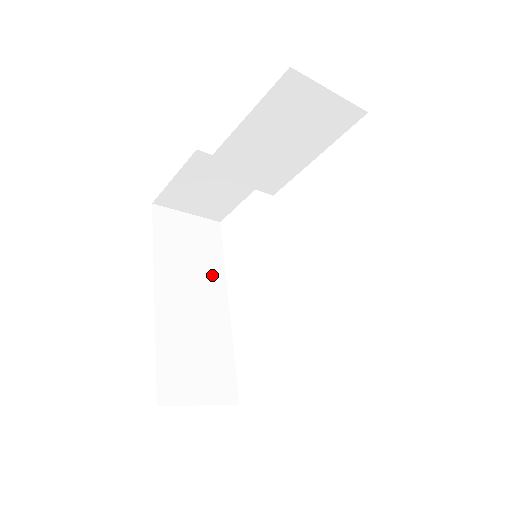
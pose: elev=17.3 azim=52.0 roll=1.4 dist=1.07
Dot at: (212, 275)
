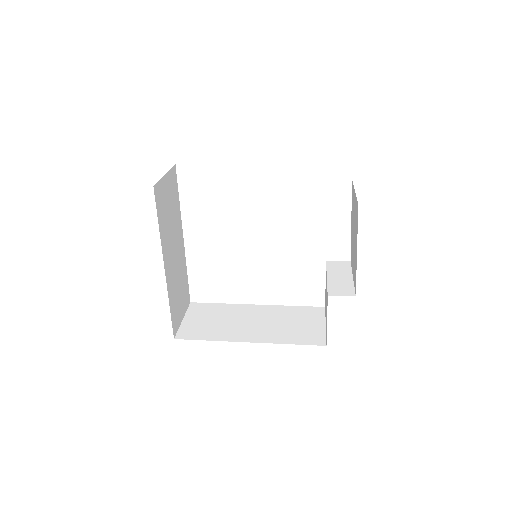
Dot at: (177, 222)
